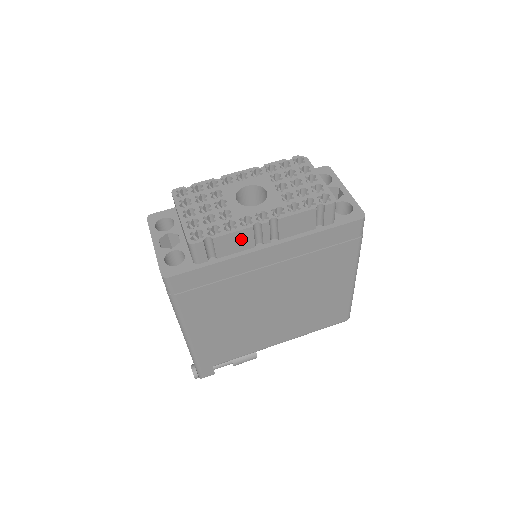
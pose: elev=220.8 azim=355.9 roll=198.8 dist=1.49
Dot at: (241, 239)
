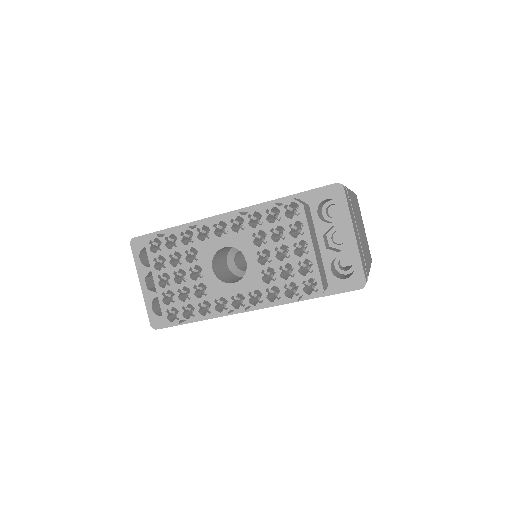
Dot at: occluded
